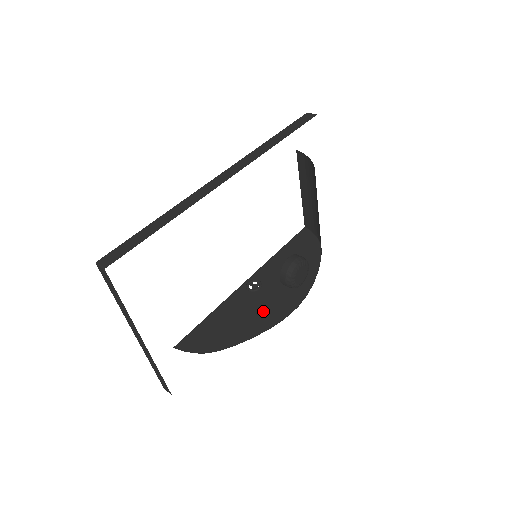
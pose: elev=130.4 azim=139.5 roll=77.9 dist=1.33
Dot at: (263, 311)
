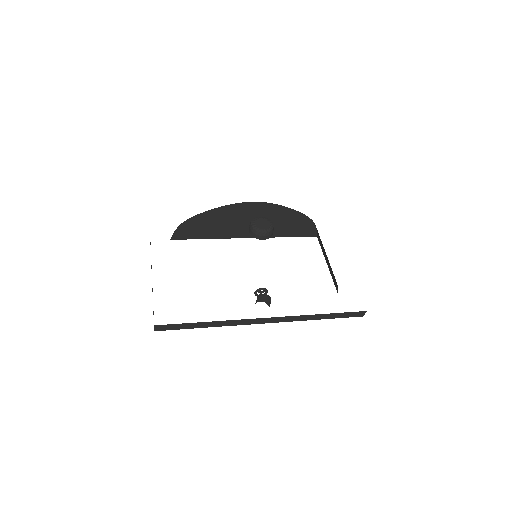
Dot at: occluded
